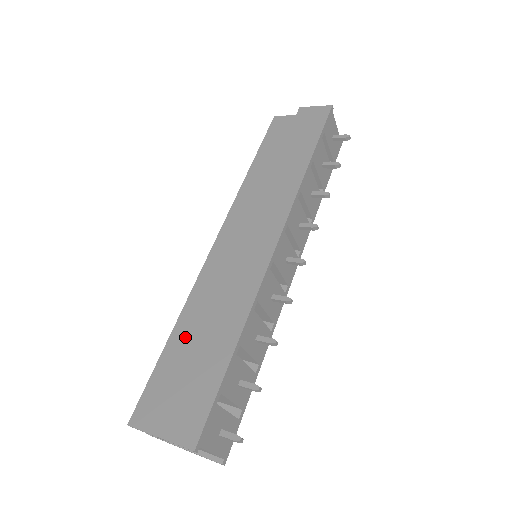
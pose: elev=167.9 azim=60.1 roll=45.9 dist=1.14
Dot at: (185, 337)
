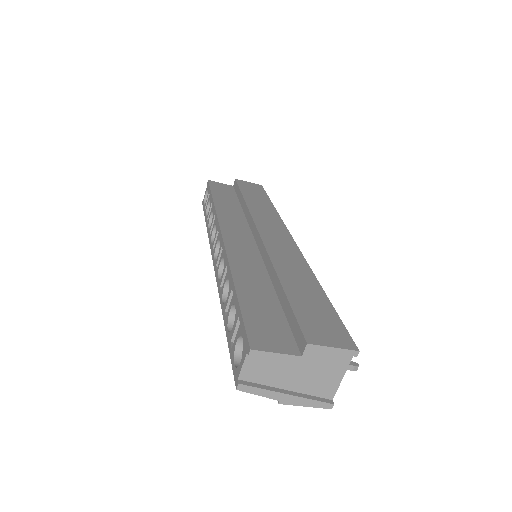
Dot at: (254, 287)
